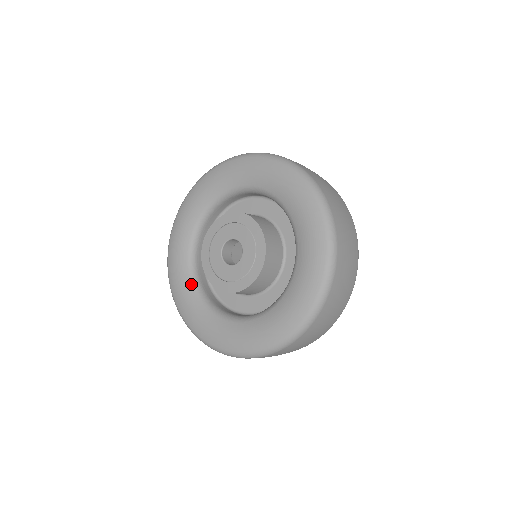
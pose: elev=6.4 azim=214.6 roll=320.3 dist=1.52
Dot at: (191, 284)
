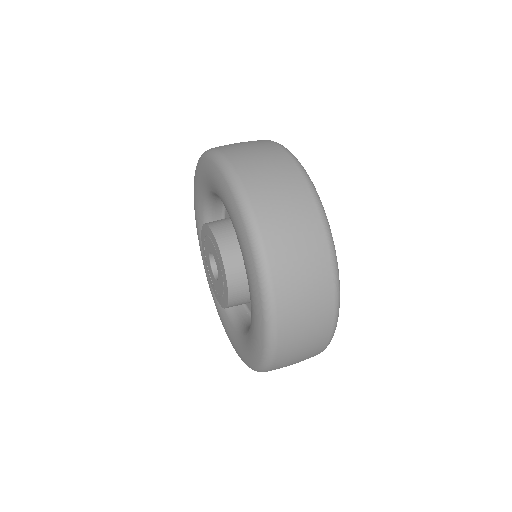
Dot at: occluded
